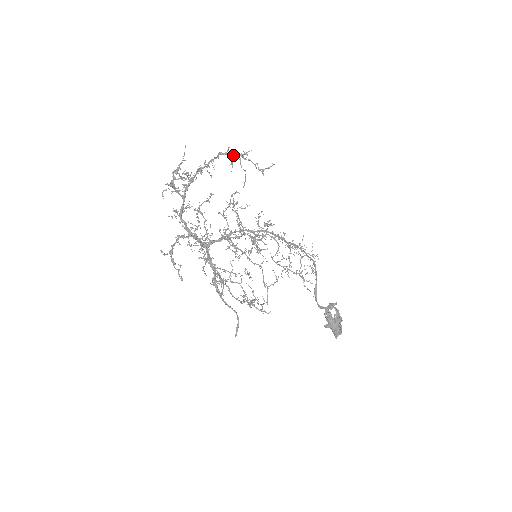
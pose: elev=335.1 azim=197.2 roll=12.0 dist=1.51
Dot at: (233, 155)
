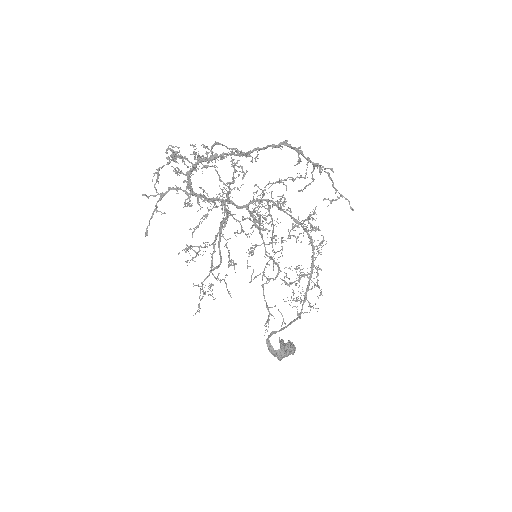
Dot at: (304, 156)
